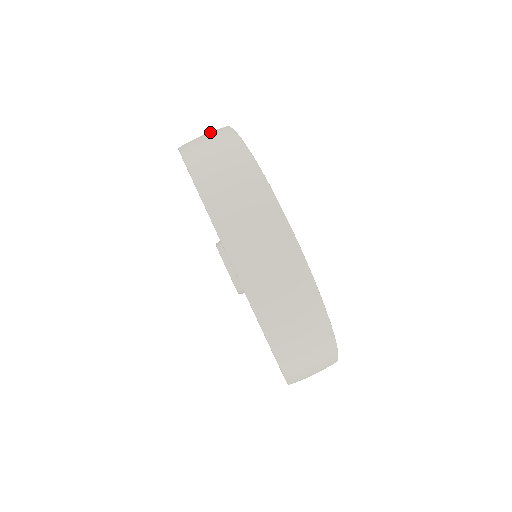
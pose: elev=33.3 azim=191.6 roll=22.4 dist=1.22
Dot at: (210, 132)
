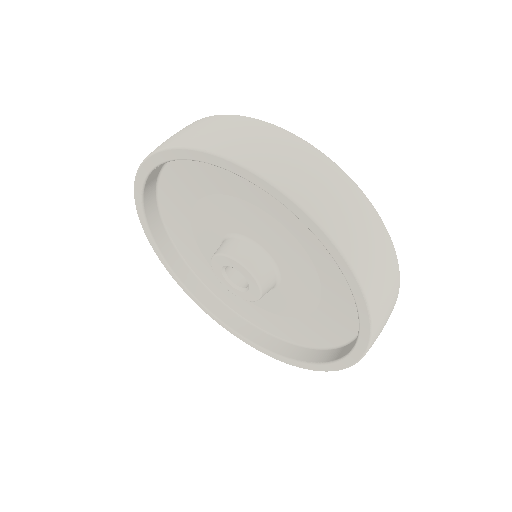
Dot at: occluded
